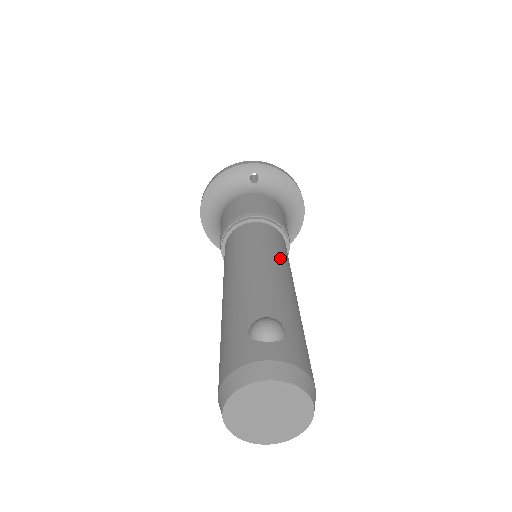
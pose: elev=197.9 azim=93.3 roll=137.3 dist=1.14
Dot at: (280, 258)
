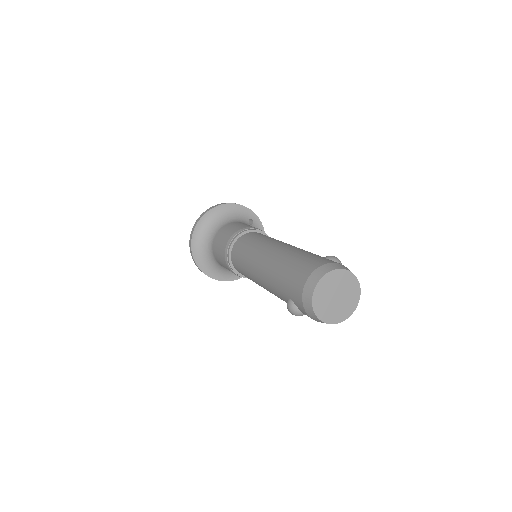
Dot at: occluded
